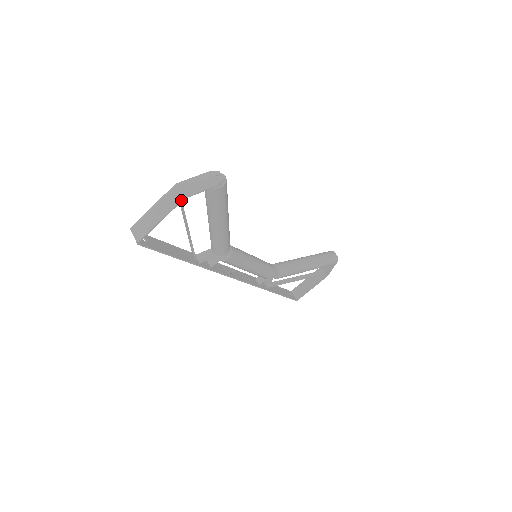
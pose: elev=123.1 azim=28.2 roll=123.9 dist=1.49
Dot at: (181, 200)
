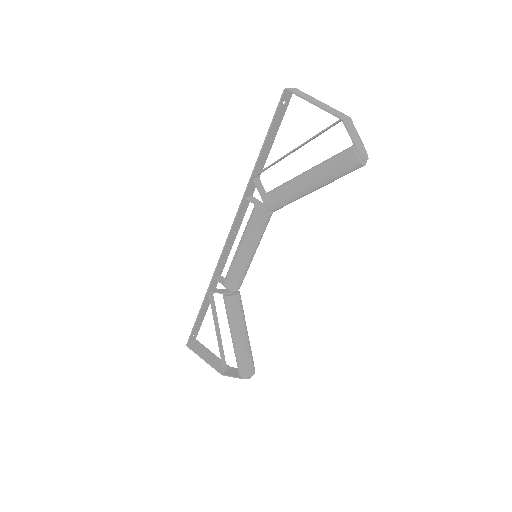
Dot at: (340, 117)
